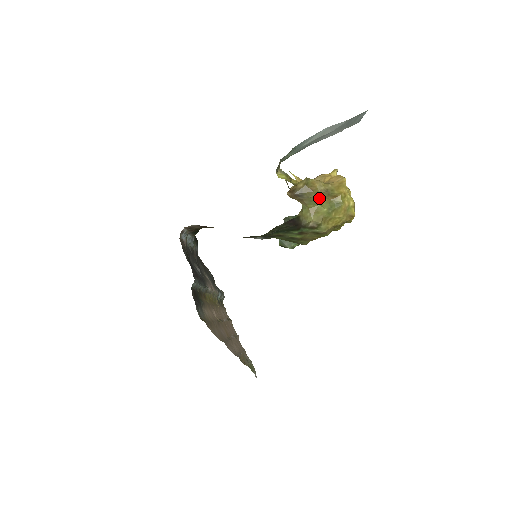
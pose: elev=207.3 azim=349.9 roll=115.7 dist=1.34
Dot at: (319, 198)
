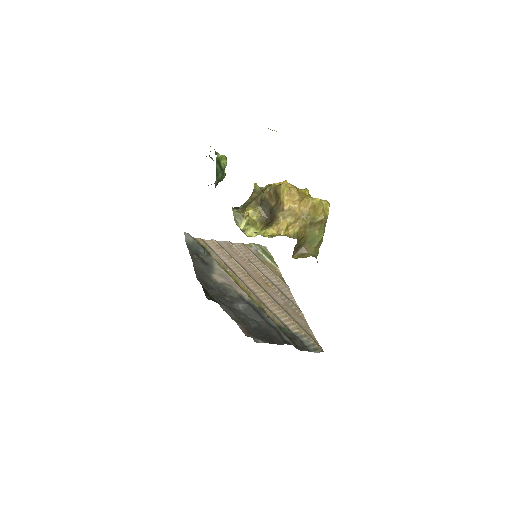
Dot at: (313, 235)
